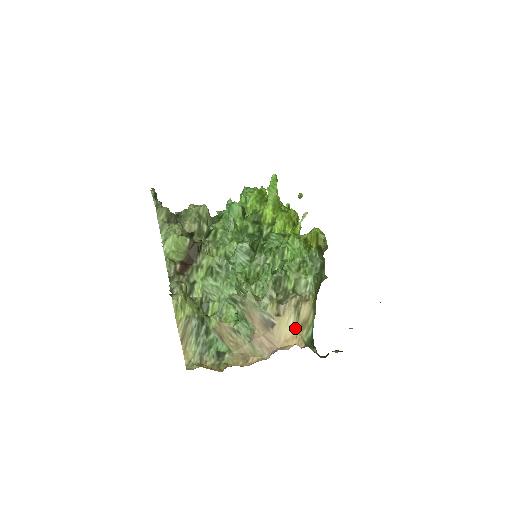
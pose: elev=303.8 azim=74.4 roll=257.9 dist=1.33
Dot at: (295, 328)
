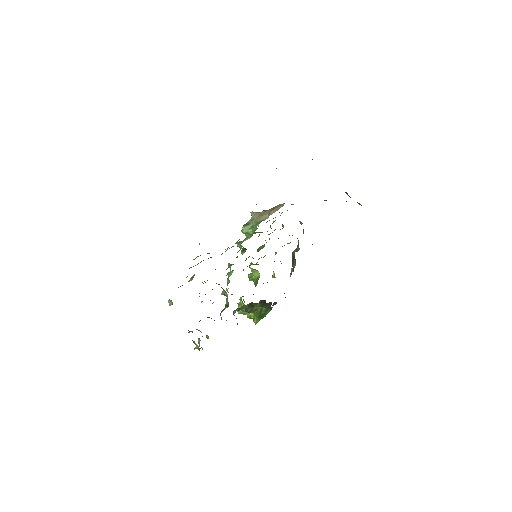
Dot at: occluded
